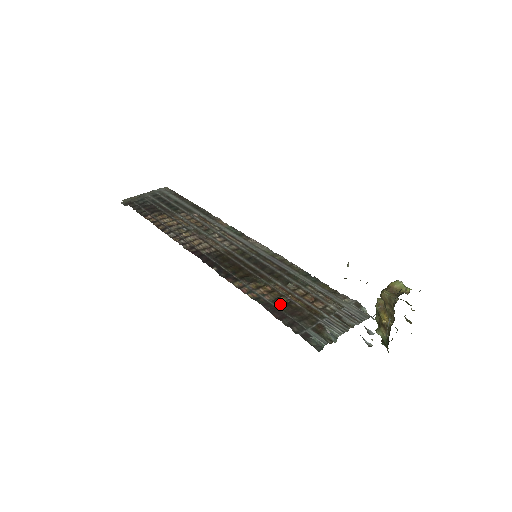
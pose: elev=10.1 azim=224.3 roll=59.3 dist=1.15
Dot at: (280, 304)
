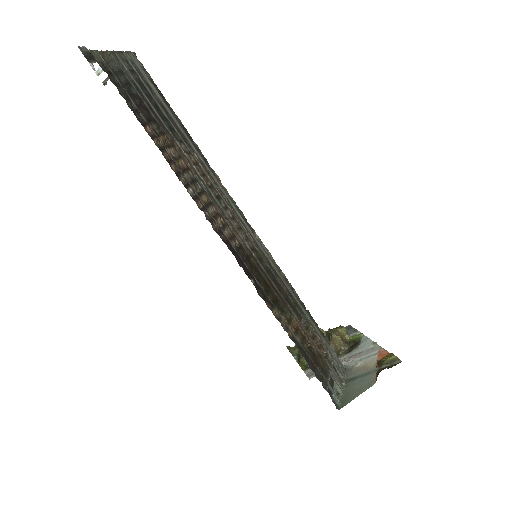
Dot at: (306, 348)
